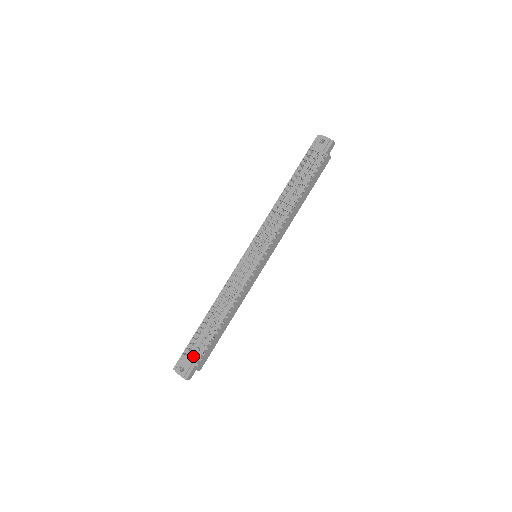
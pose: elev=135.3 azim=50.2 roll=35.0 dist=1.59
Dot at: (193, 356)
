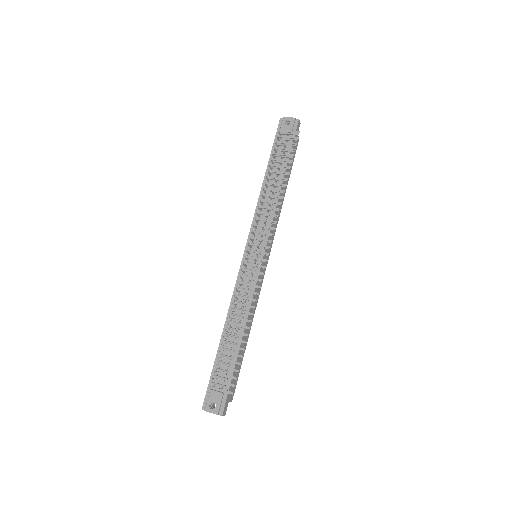
Dot at: (221, 386)
